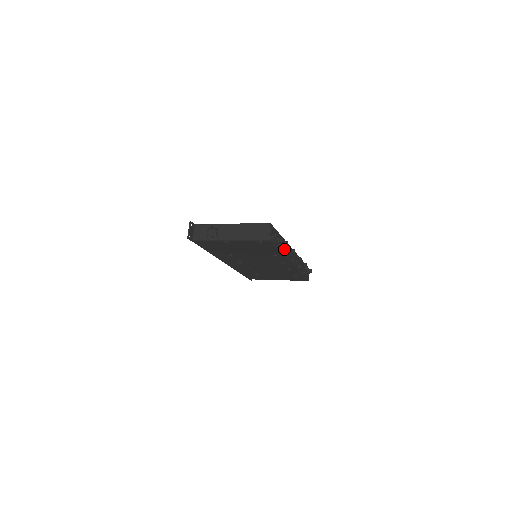
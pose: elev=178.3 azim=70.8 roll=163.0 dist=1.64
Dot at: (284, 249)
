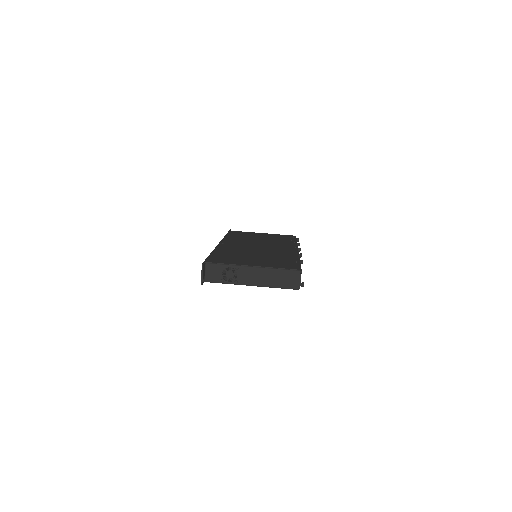
Dot at: occluded
